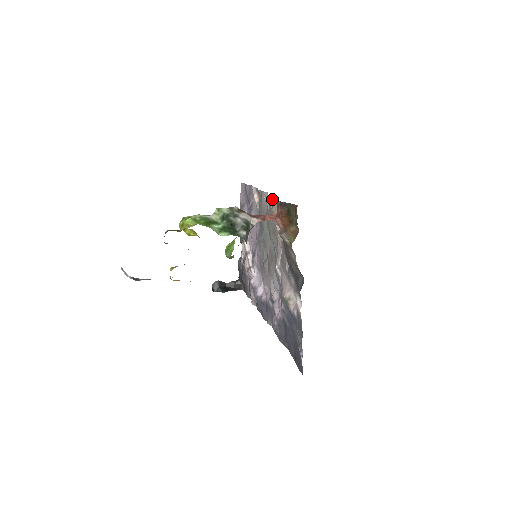
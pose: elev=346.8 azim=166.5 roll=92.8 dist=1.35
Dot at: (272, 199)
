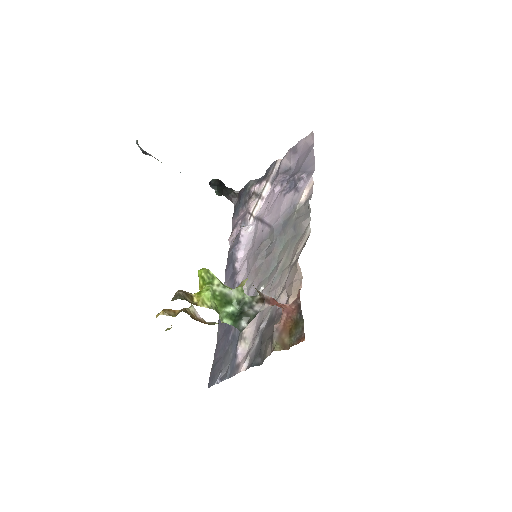
Dot at: (301, 275)
